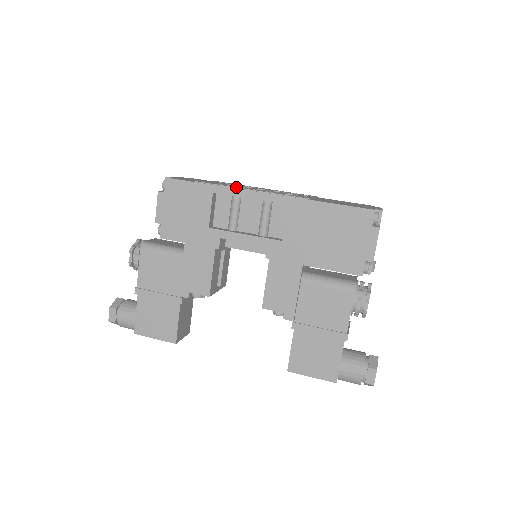
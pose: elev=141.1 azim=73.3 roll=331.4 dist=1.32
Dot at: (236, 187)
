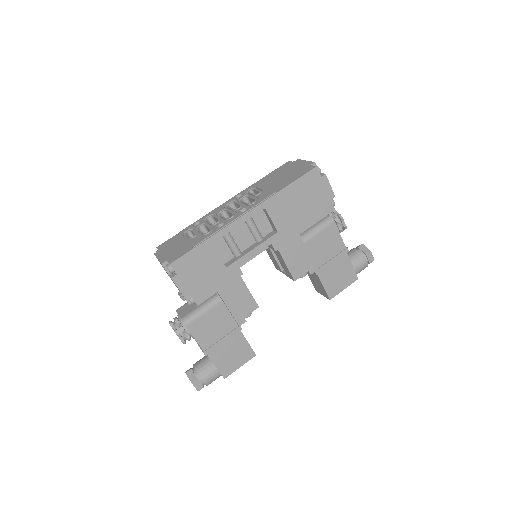
Dot at: (224, 226)
